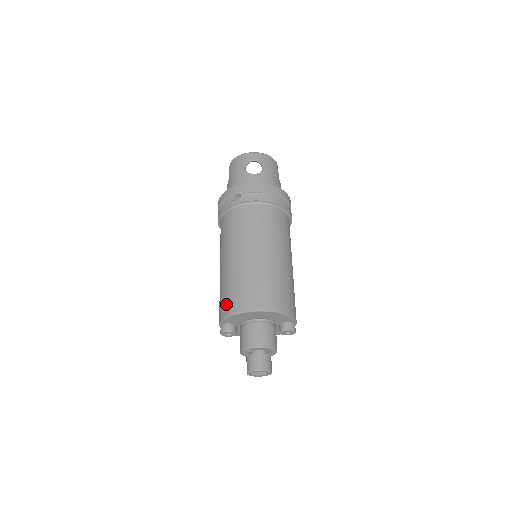
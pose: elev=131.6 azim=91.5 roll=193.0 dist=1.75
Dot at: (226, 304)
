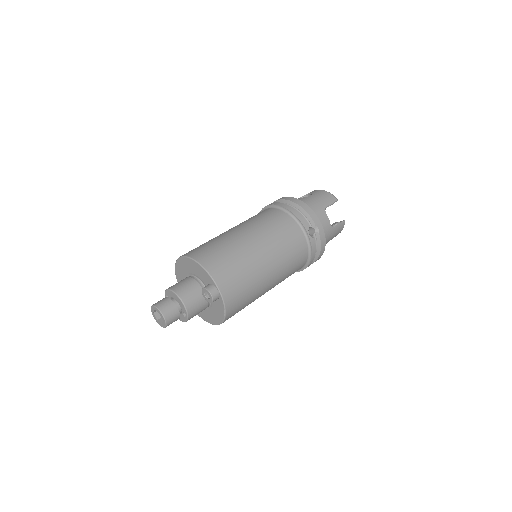
Dot at: occluded
